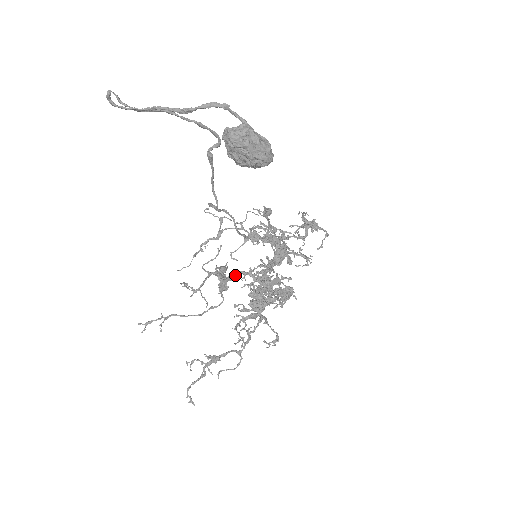
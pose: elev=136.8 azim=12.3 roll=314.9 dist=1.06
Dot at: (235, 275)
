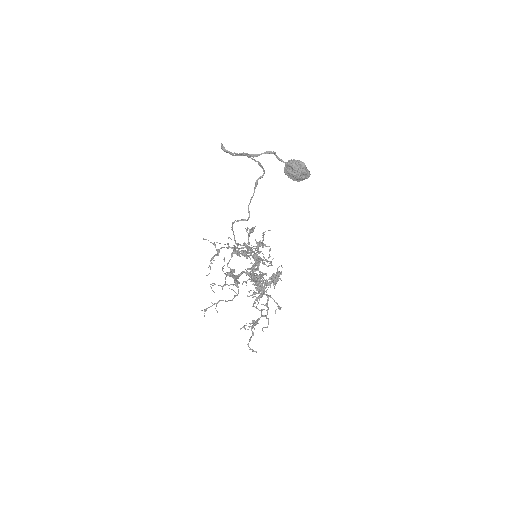
Dot at: (240, 274)
